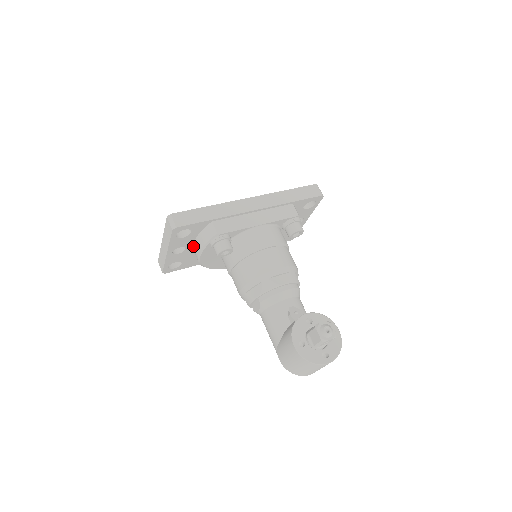
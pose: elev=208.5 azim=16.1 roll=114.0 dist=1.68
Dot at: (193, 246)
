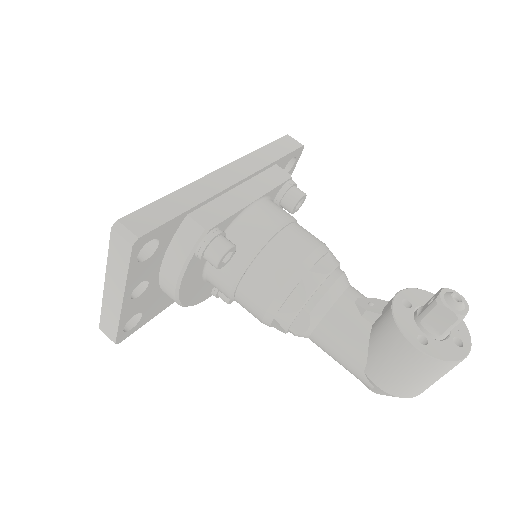
Dot at: (159, 274)
